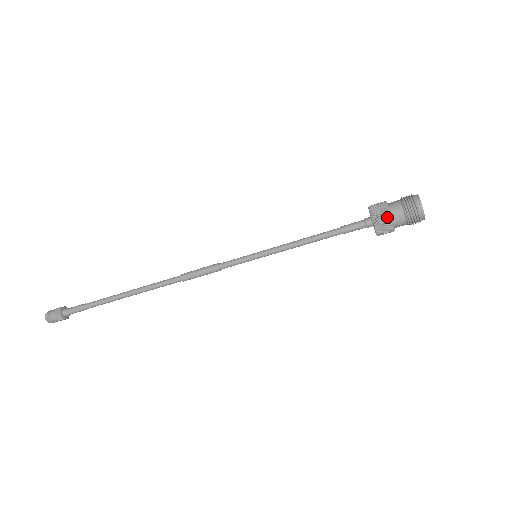
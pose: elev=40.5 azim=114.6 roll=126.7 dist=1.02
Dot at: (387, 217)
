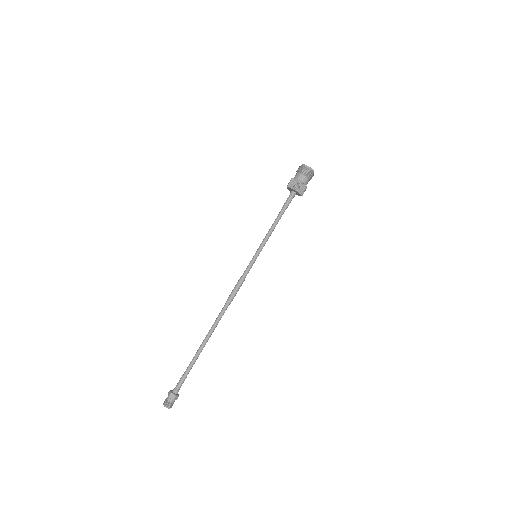
Dot at: (291, 180)
